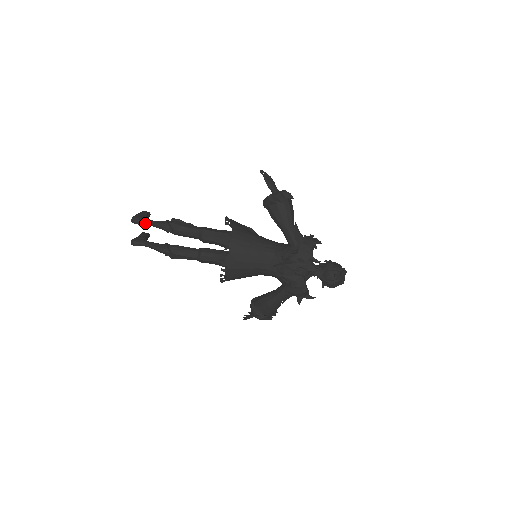
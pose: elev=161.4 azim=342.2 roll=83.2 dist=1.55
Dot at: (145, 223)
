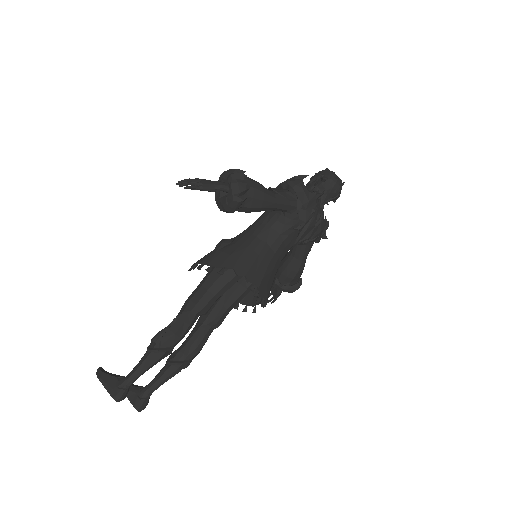
Dot at: (132, 383)
